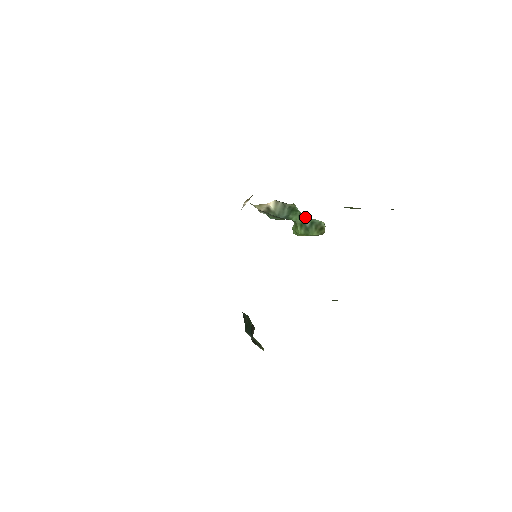
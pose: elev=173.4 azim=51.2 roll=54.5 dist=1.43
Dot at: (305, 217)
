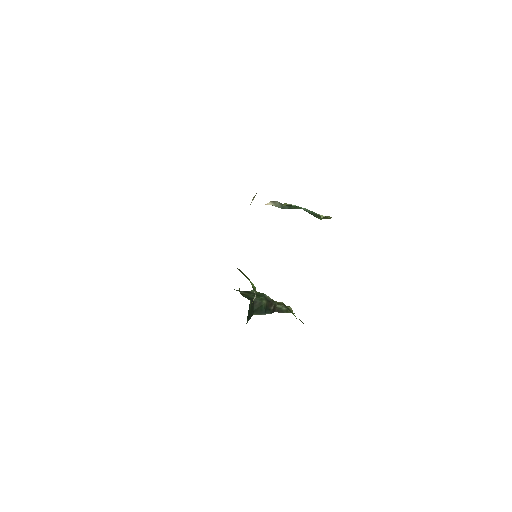
Dot at: (306, 209)
